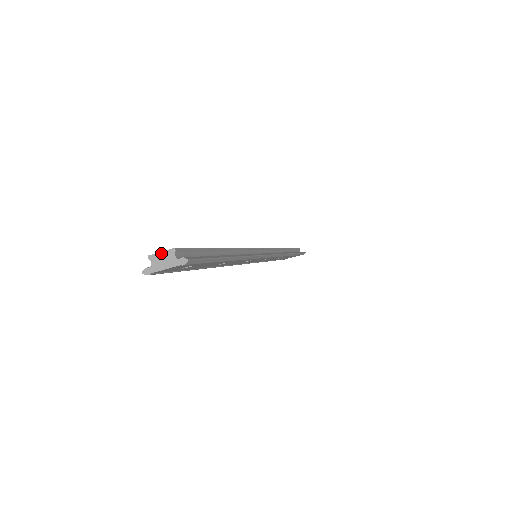
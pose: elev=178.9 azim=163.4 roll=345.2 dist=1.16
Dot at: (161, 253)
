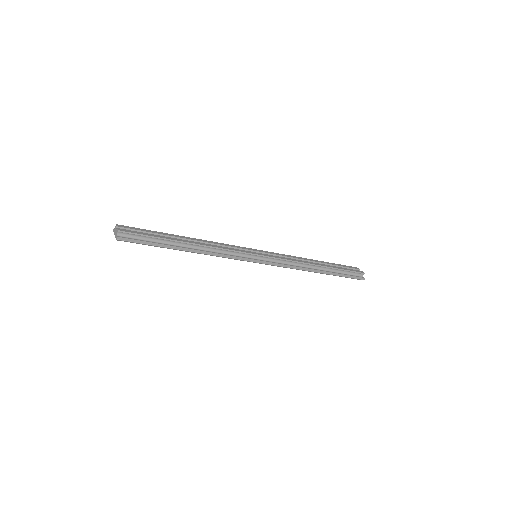
Dot at: (121, 227)
